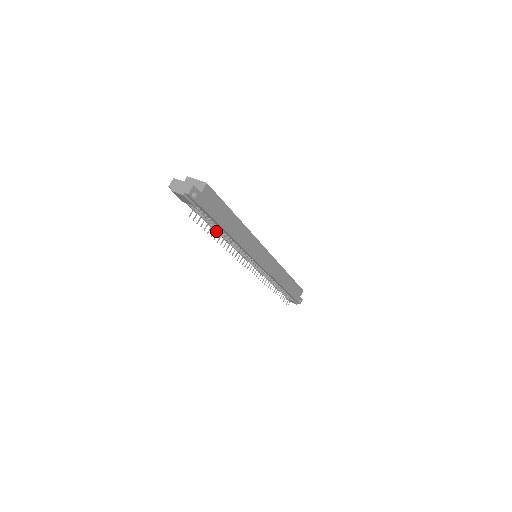
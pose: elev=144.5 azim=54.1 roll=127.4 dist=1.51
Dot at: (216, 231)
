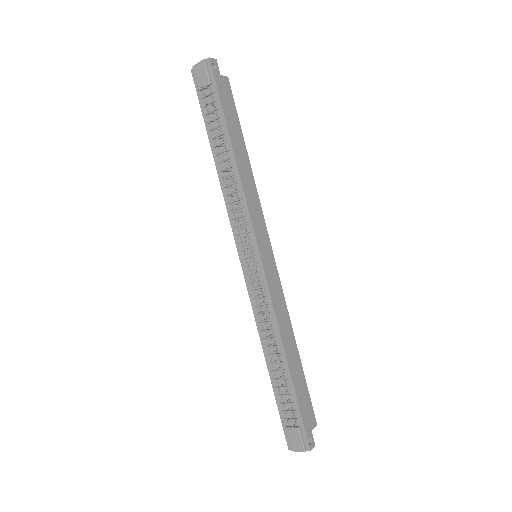
Dot at: (219, 162)
